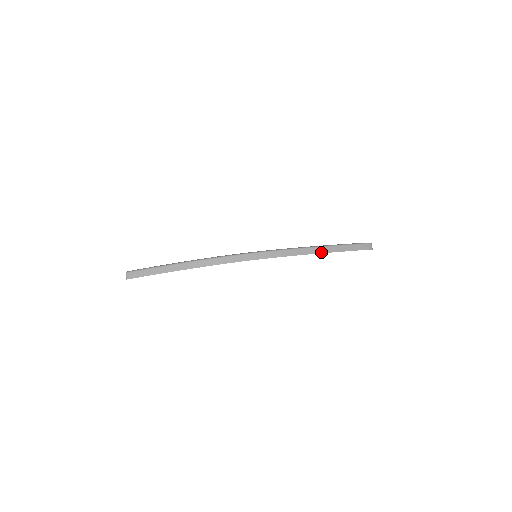
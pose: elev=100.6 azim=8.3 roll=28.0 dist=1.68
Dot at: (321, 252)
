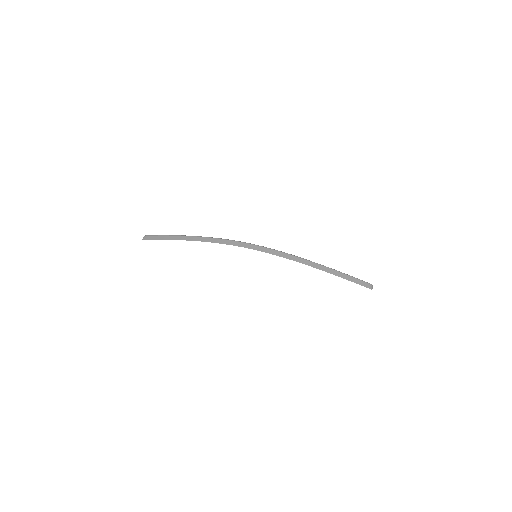
Dot at: (316, 267)
